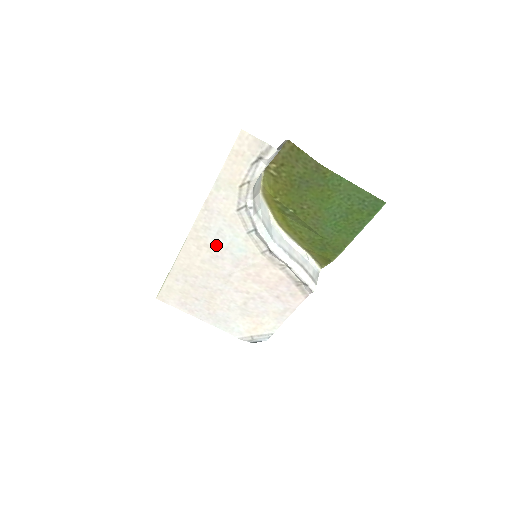
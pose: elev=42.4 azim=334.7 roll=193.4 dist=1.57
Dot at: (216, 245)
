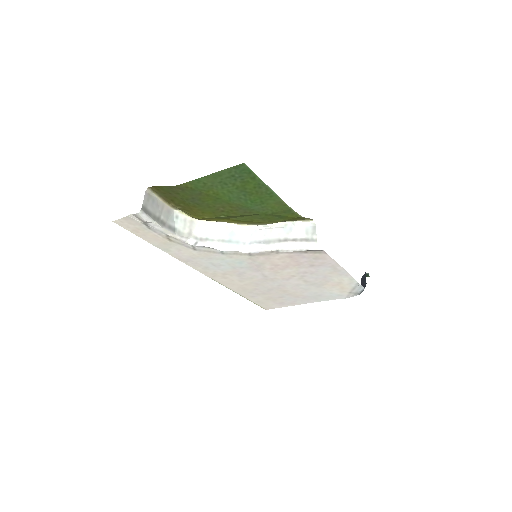
Dot at: (227, 270)
